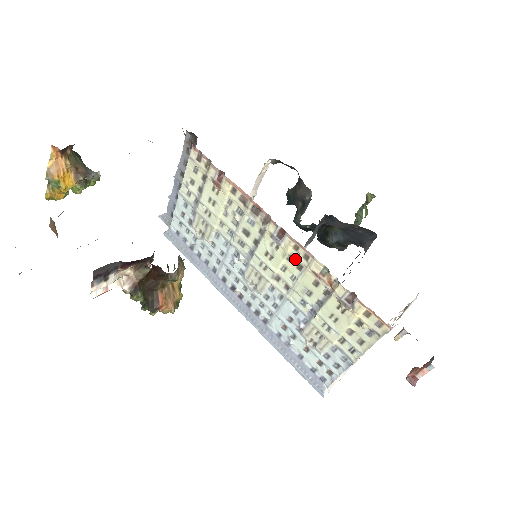
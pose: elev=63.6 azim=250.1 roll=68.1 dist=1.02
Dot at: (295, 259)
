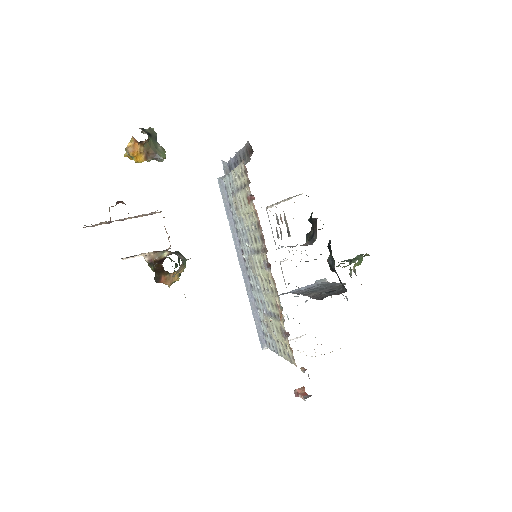
Dot at: (271, 284)
